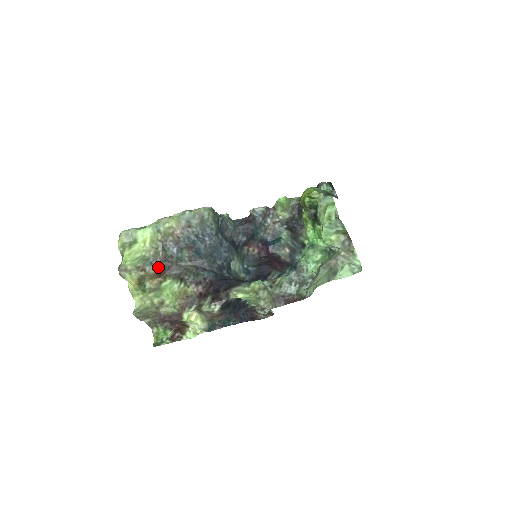
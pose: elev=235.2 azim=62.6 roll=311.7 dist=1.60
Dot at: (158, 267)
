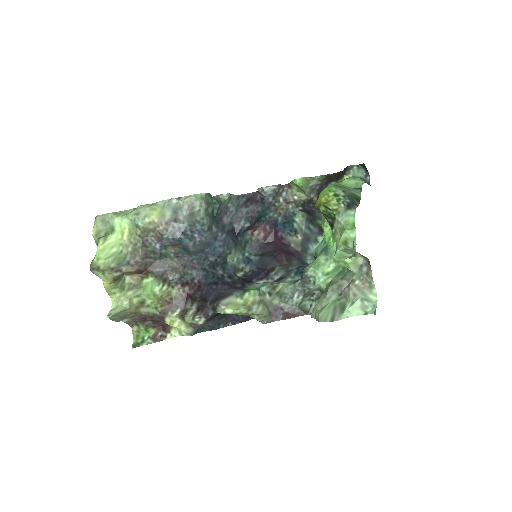
Dot at: (137, 266)
